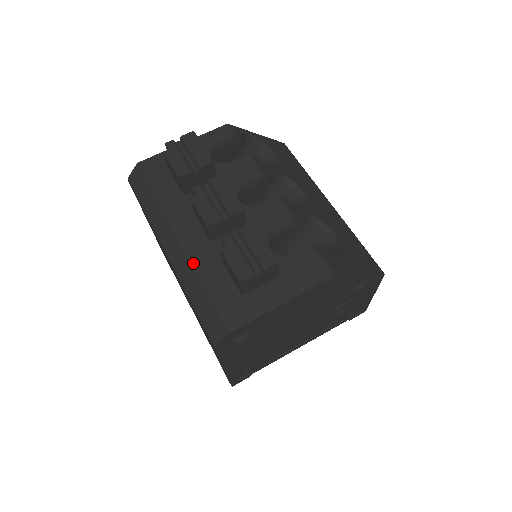
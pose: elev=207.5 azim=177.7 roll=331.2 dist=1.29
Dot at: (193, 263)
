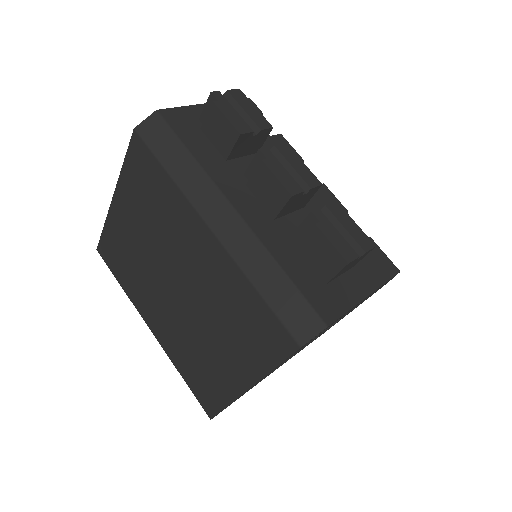
Dot at: (262, 241)
